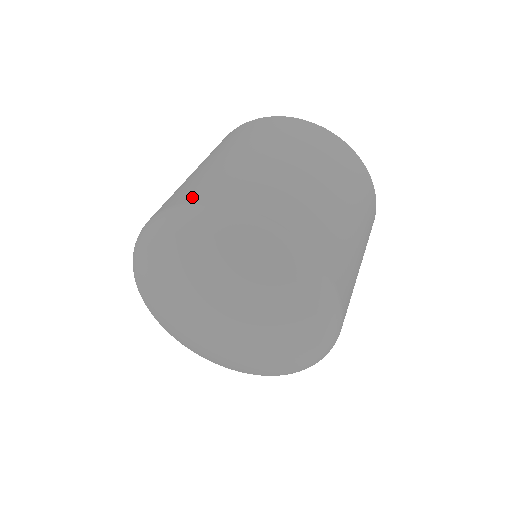
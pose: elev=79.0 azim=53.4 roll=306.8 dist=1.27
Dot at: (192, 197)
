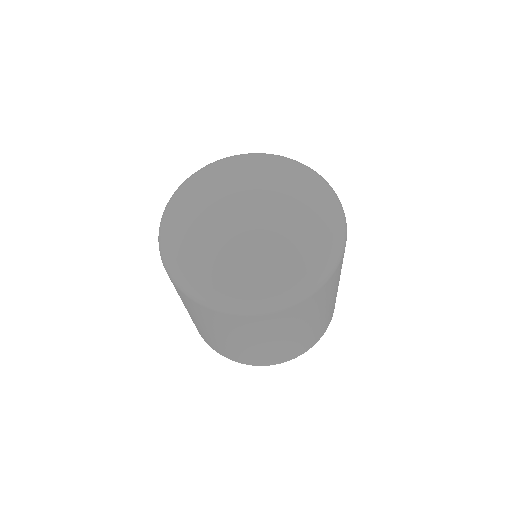
Dot at: occluded
